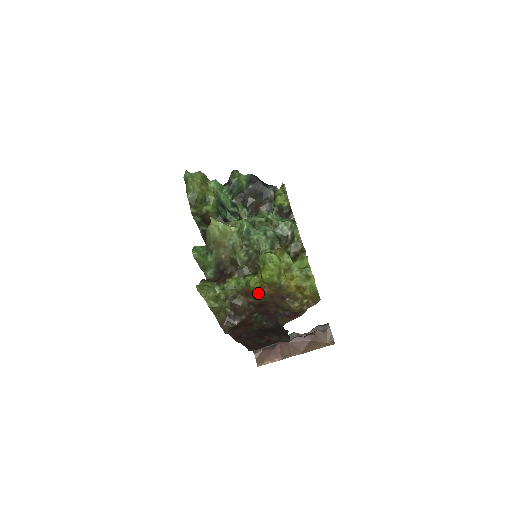
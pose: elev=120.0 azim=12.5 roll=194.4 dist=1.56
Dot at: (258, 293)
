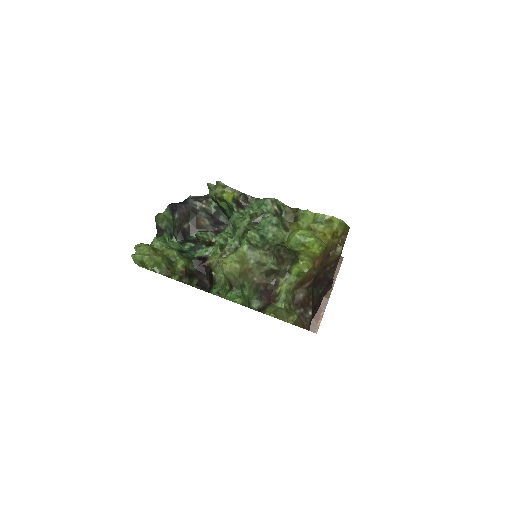
Dot at: (312, 272)
